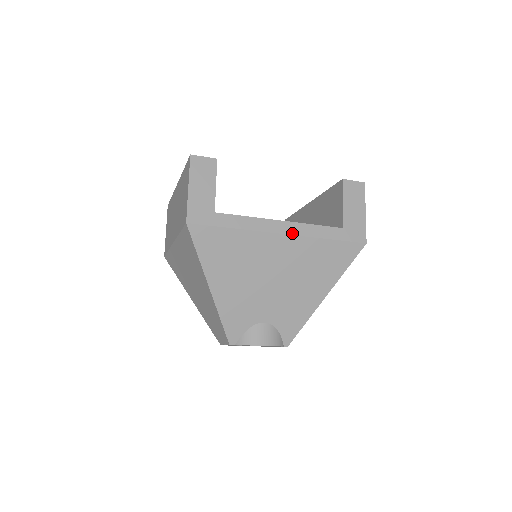
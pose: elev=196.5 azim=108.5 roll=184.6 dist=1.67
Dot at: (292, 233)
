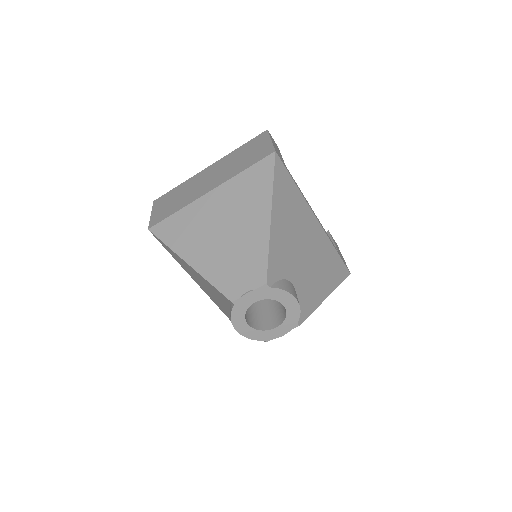
Dot at: (320, 224)
